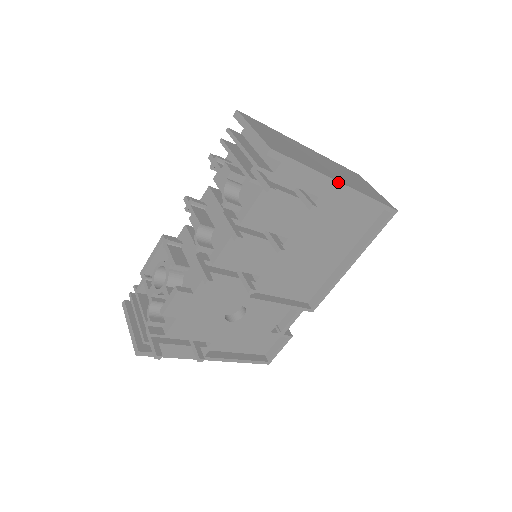
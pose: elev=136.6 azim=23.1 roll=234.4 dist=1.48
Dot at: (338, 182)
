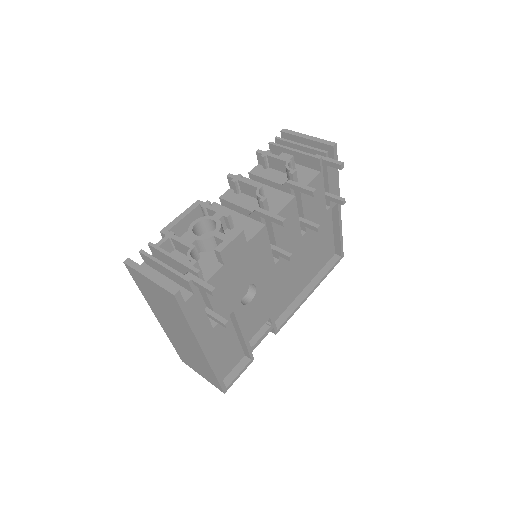
Dot at: occluded
